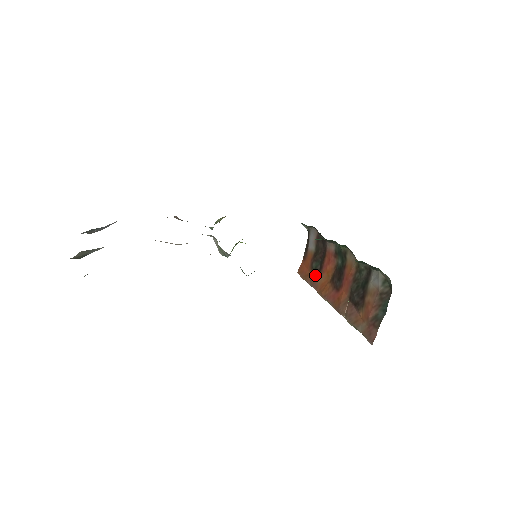
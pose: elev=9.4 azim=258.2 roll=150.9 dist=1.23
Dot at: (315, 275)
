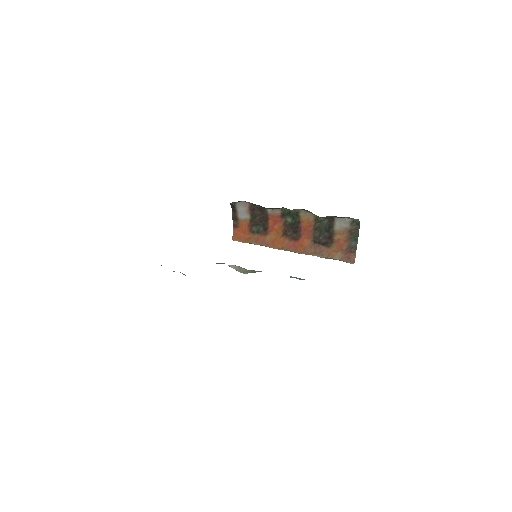
Dot at: (260, 236)
